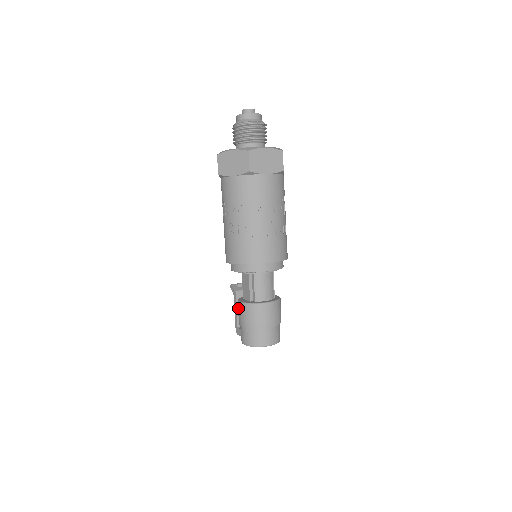
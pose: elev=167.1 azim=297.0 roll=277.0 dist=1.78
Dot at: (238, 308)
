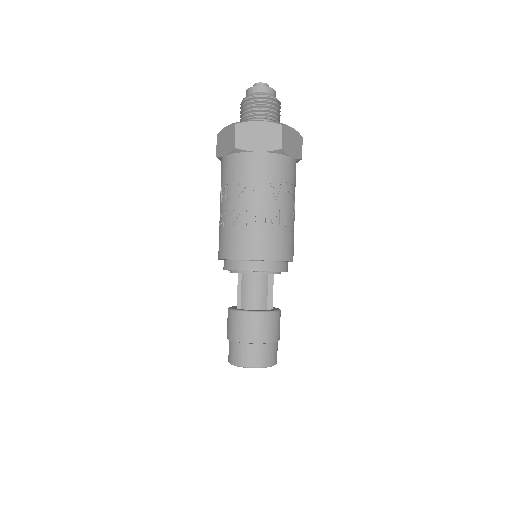
Dot at: occluded
